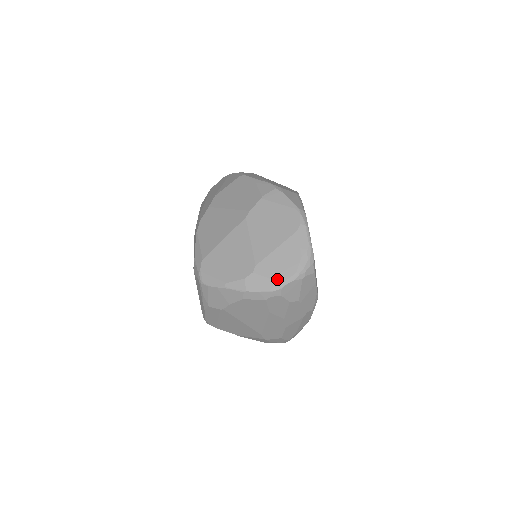
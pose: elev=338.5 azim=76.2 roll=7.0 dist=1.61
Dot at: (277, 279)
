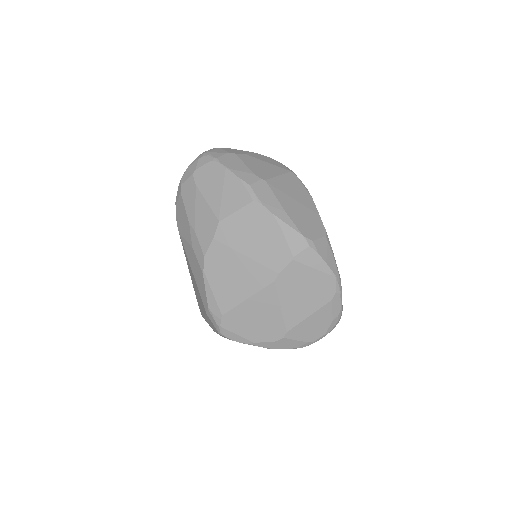
Dot at: (307, 341)
